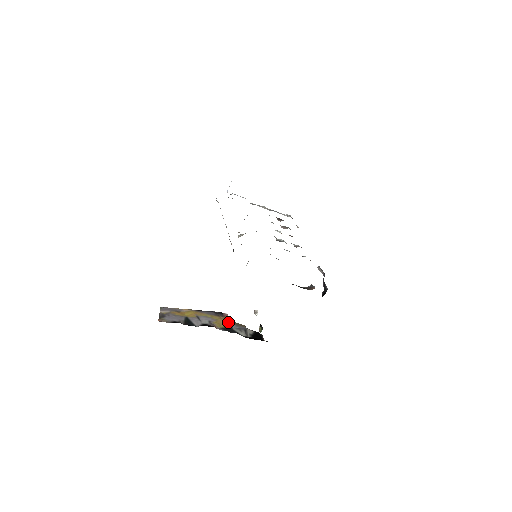
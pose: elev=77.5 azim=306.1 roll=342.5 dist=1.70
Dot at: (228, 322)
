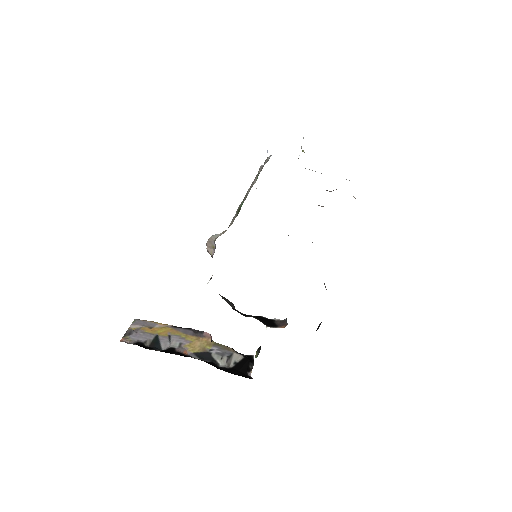
Dot at: (208, 344)
